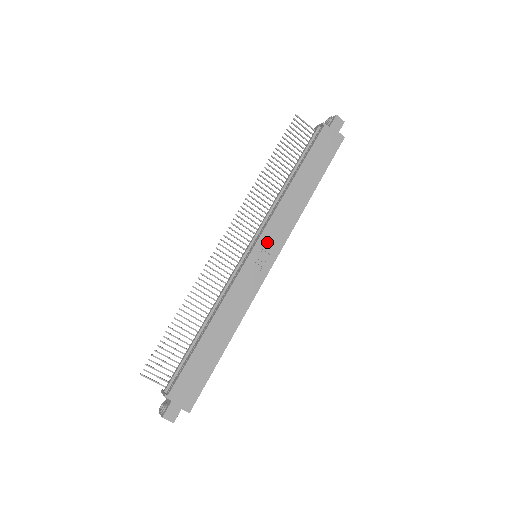
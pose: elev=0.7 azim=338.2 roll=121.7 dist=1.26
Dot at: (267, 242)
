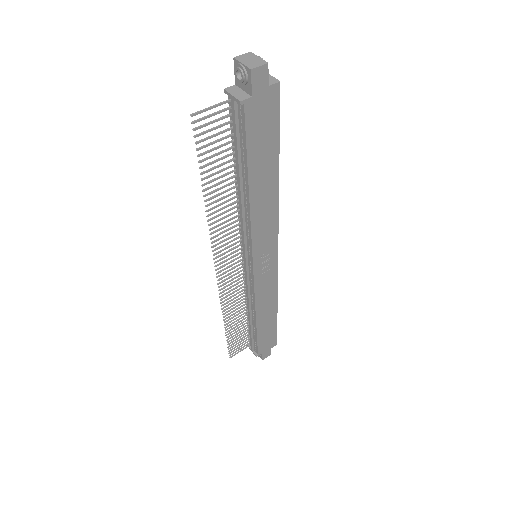
Dot at: (262, 251)
